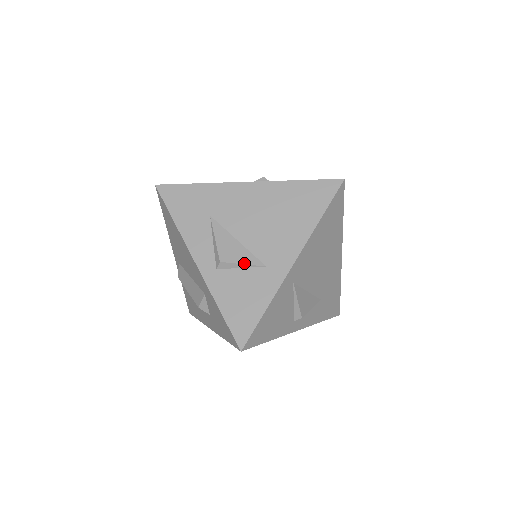
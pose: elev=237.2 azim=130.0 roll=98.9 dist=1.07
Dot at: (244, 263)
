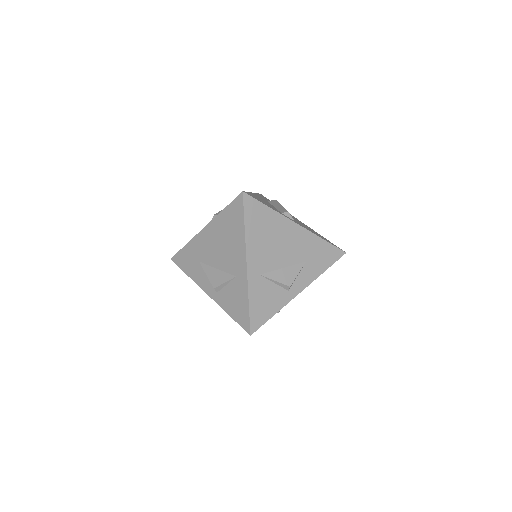
Dot at: (225, 282)
